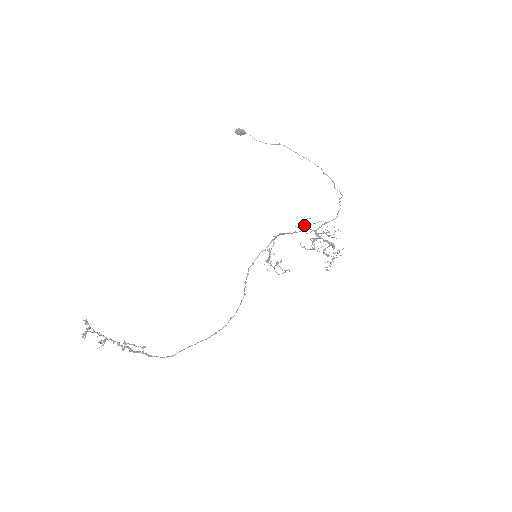
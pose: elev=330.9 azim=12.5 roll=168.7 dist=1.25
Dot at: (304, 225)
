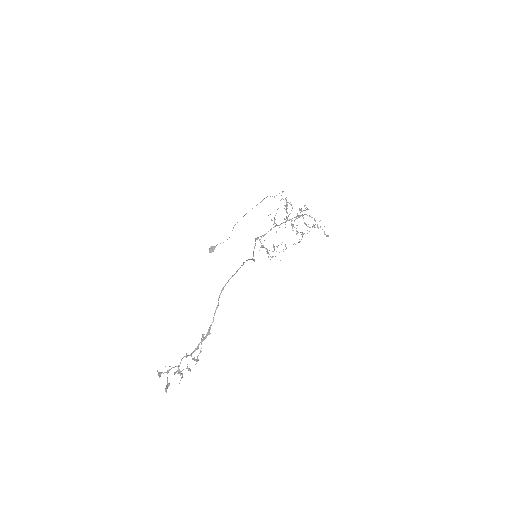
Dot at: (274, 223)
